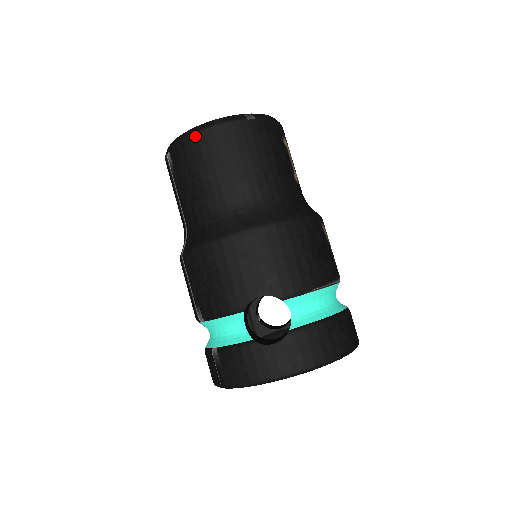
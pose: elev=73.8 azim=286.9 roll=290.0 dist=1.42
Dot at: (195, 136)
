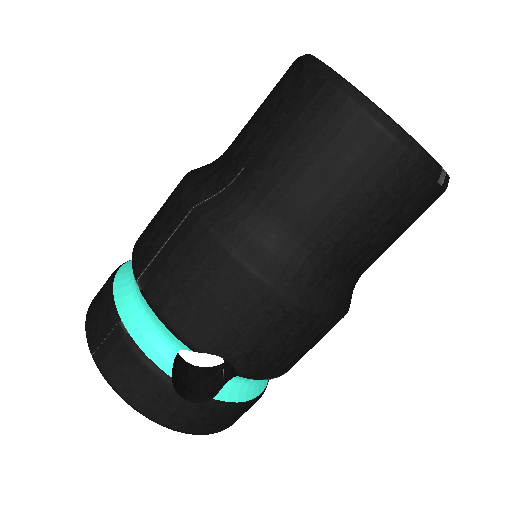
Dot at: (376, 131)
